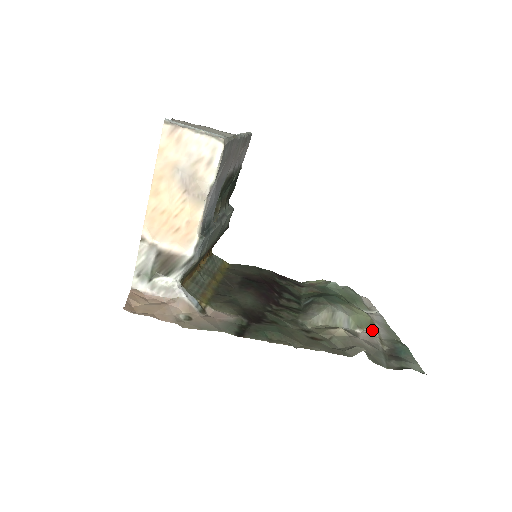
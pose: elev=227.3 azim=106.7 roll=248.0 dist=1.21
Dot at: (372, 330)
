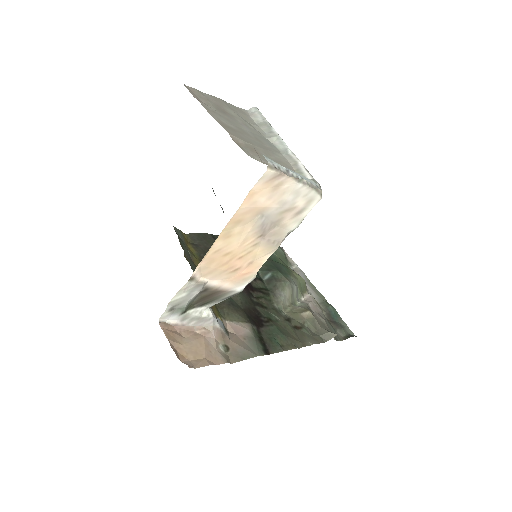
Dot at: (309, 294)
